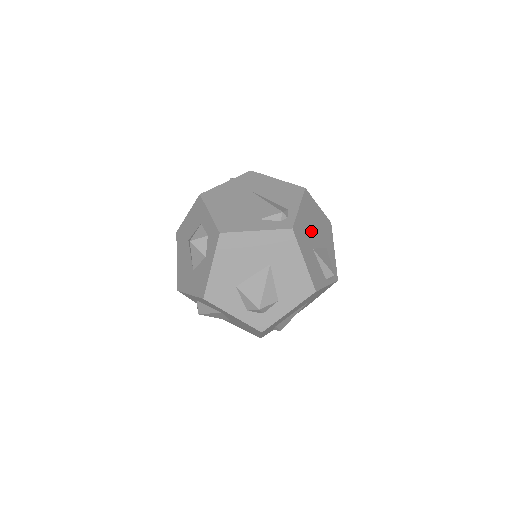
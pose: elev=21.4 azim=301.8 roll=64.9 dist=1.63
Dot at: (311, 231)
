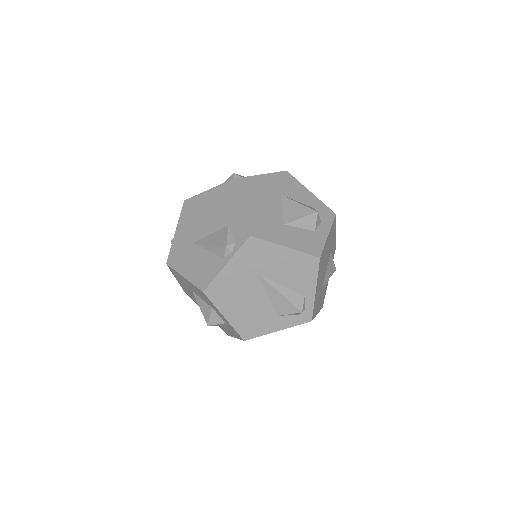
Dot at: (322, 278)
